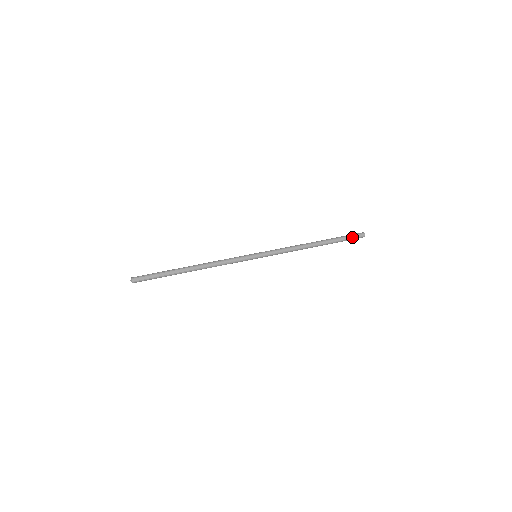
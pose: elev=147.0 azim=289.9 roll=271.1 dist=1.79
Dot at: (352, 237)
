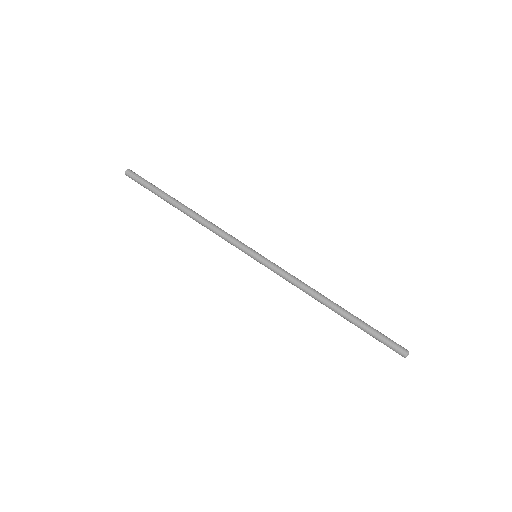
Dot at: (384, 344)
